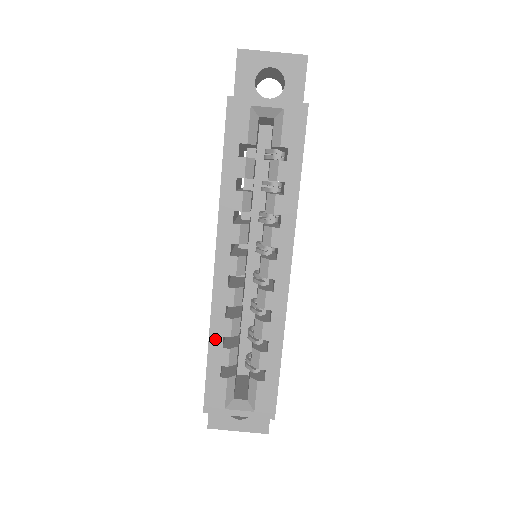
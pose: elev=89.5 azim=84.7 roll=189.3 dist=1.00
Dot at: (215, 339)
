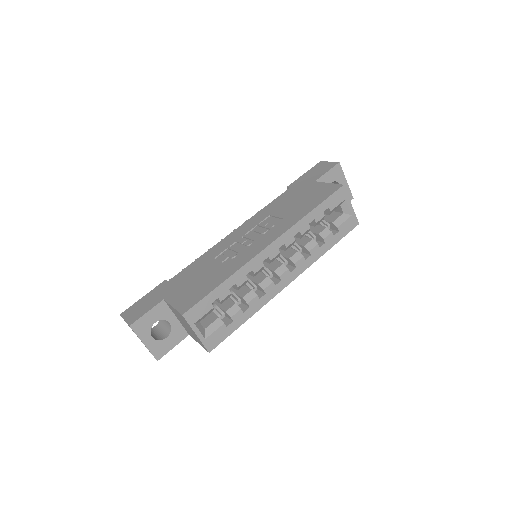
Dot at: (231, 281)
